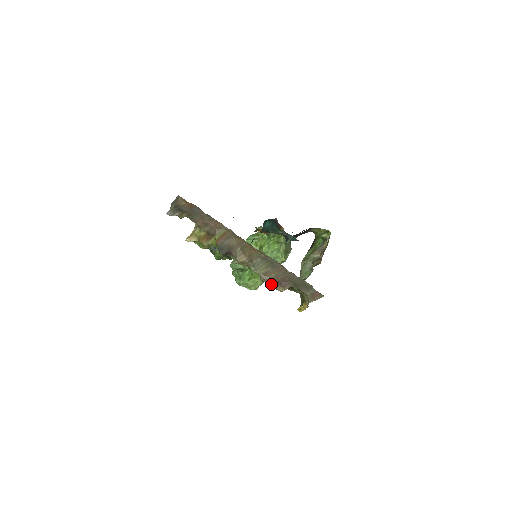
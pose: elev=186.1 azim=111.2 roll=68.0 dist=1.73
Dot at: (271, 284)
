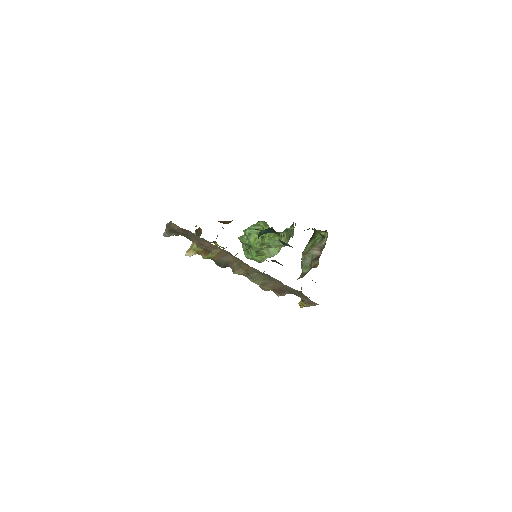
Dot at: occluded
